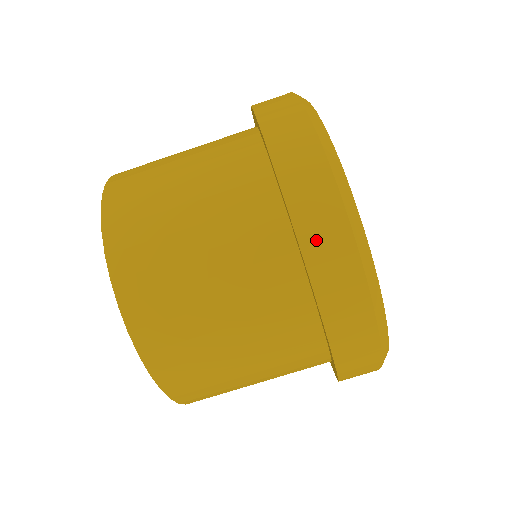
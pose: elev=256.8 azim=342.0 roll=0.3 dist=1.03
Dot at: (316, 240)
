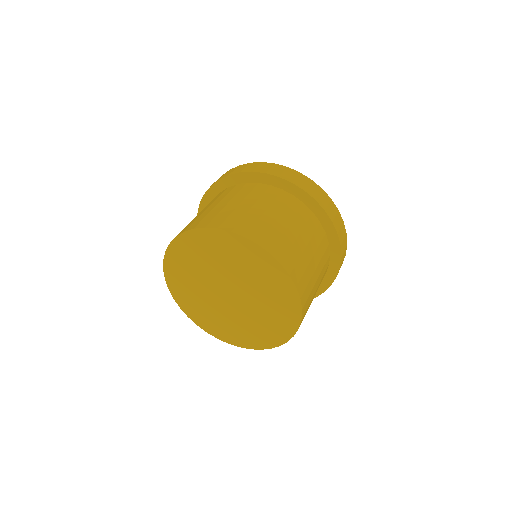
Dot at: (272, 171)
